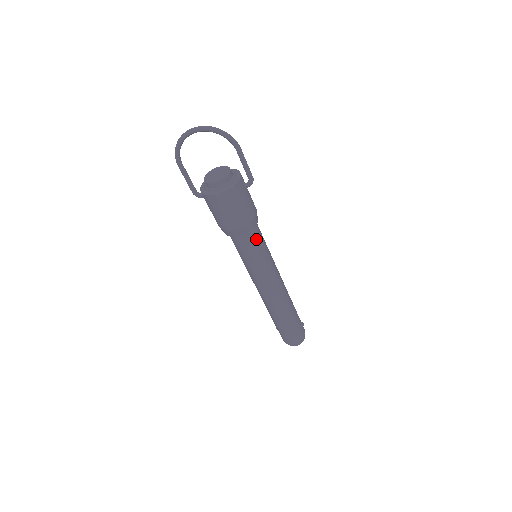
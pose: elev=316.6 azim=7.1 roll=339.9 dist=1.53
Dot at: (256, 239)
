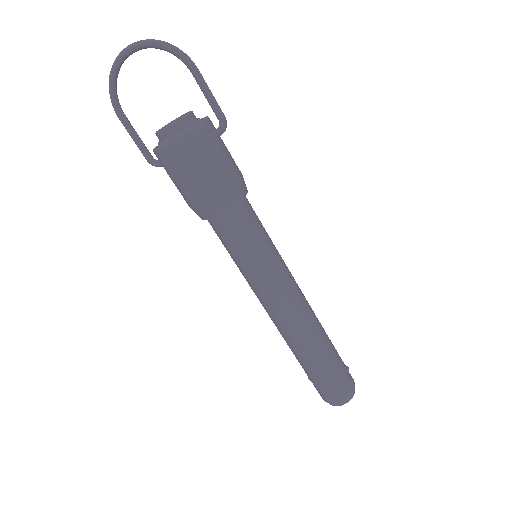
Dot at: (247, 222)
